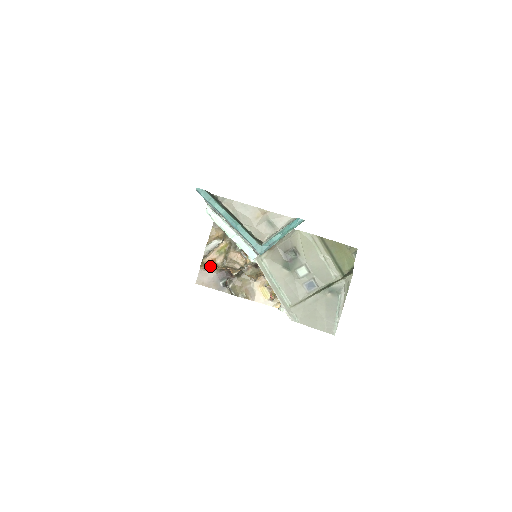
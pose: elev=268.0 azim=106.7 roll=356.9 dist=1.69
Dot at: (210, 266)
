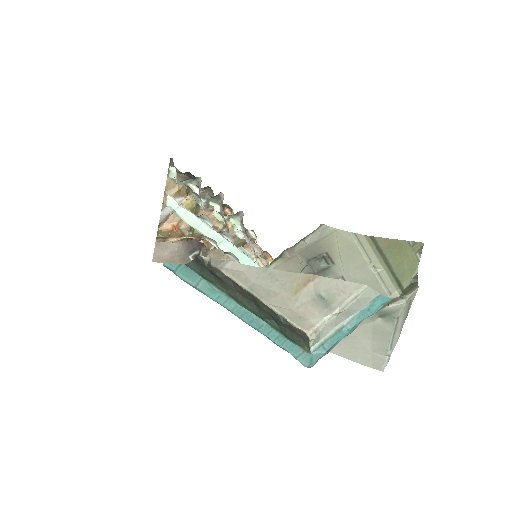
Dot at: (171, 236)
